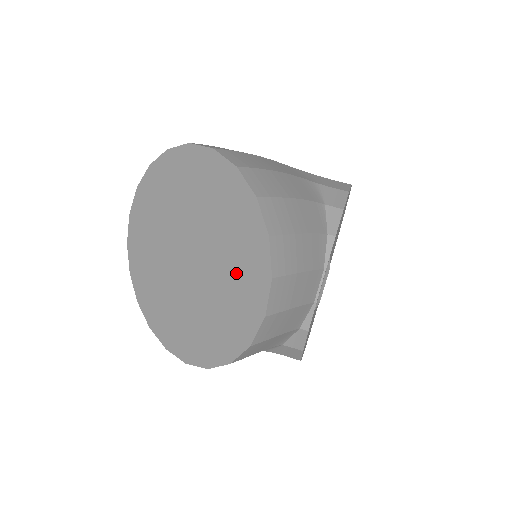
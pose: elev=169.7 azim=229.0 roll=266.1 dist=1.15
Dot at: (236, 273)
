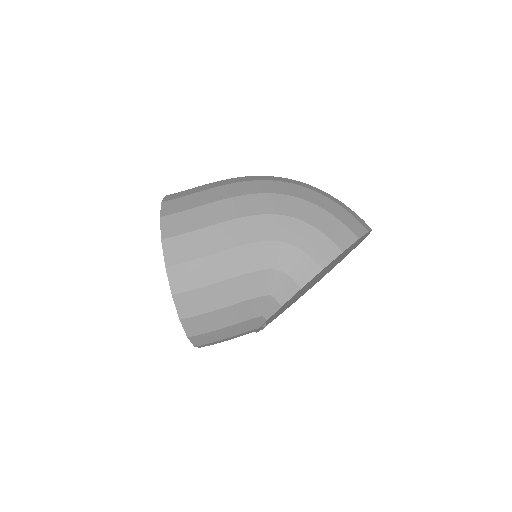
Dot at: occluded
